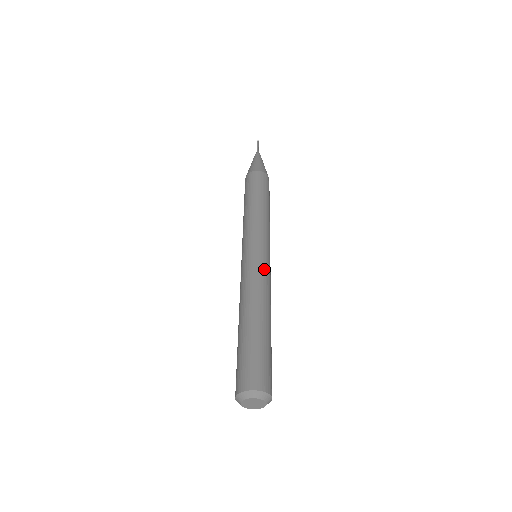
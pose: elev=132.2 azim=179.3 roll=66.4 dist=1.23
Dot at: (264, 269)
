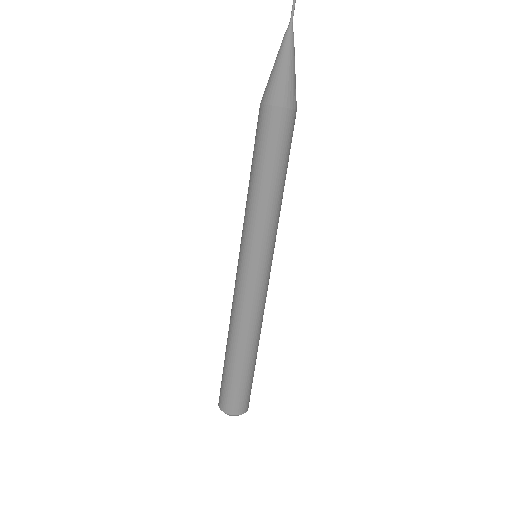
Dot at: (258, 292)
